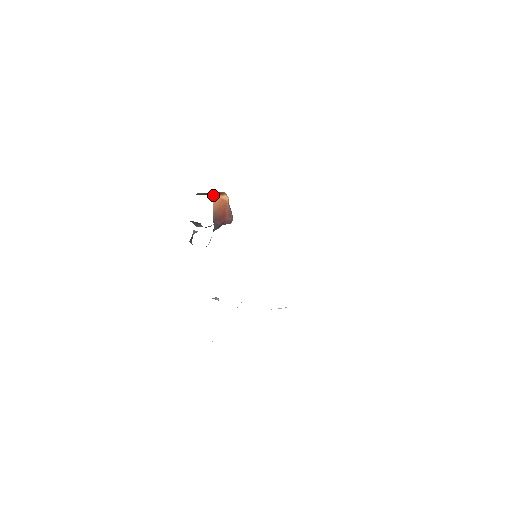
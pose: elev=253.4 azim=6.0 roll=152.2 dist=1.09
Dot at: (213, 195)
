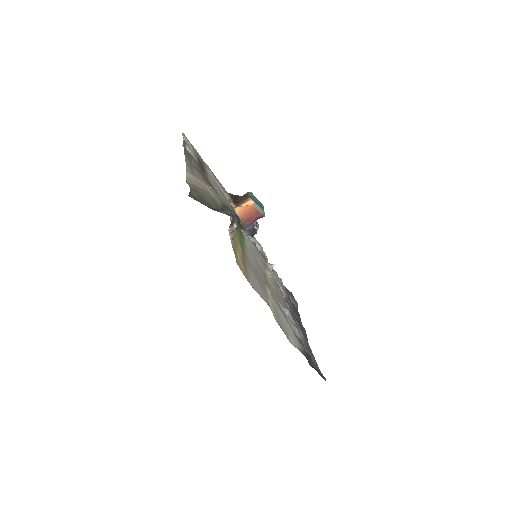
Dot at: (235, 208)
